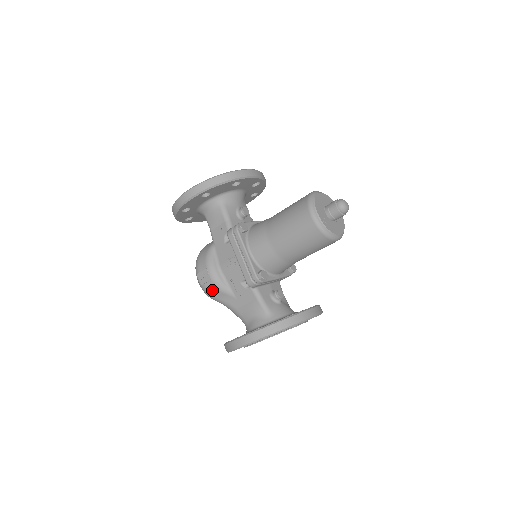
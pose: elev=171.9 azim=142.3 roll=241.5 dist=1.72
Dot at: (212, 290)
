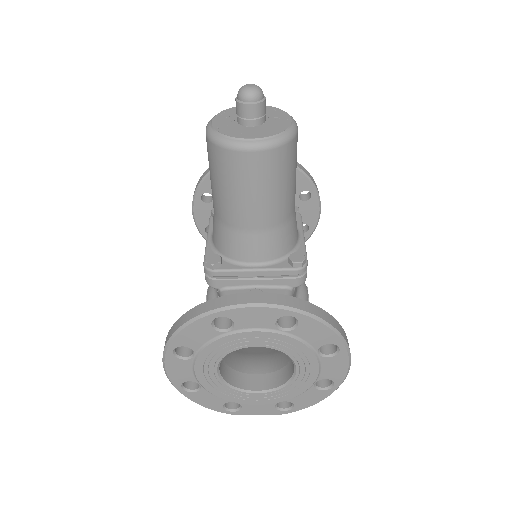
Dot at: occluded
